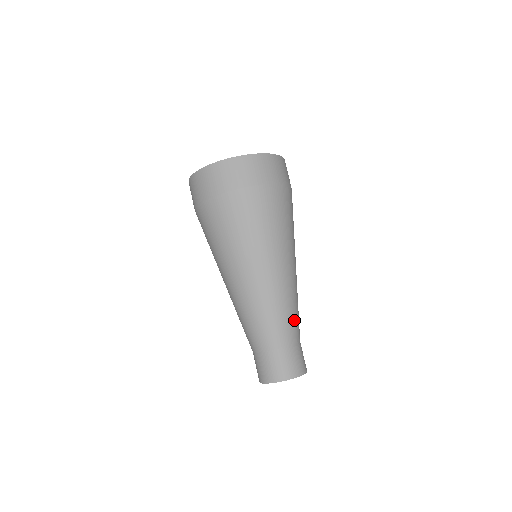
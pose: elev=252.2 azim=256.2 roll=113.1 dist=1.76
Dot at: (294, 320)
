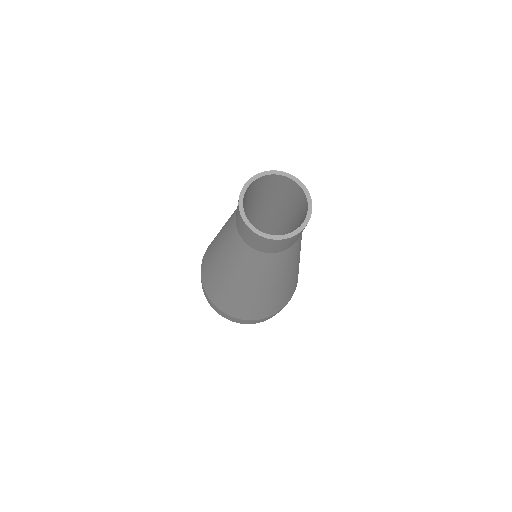
Dot at: occluded
